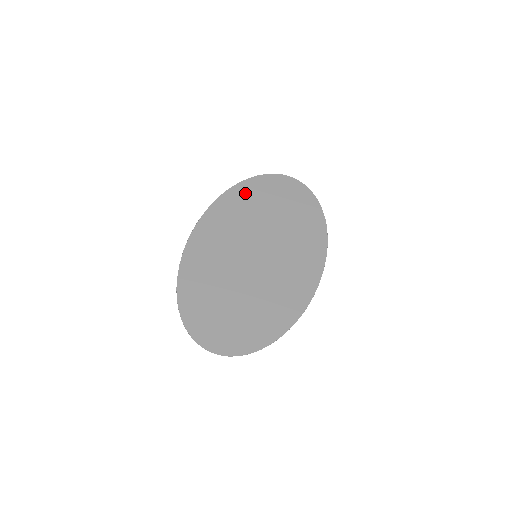
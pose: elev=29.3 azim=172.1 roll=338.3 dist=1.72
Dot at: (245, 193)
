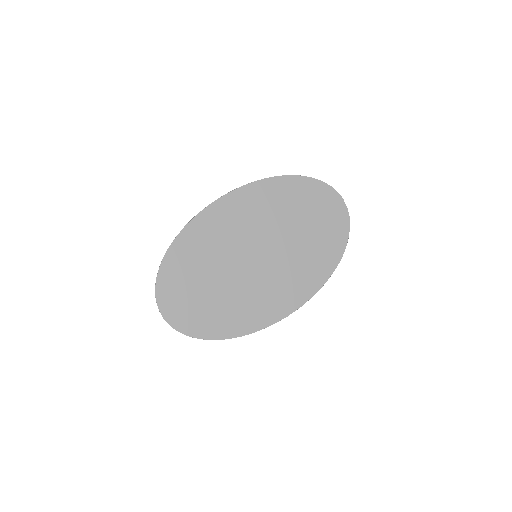
Dot at: (288, 189)
